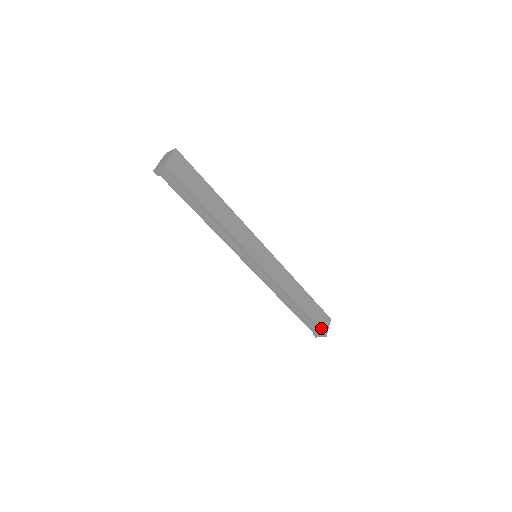
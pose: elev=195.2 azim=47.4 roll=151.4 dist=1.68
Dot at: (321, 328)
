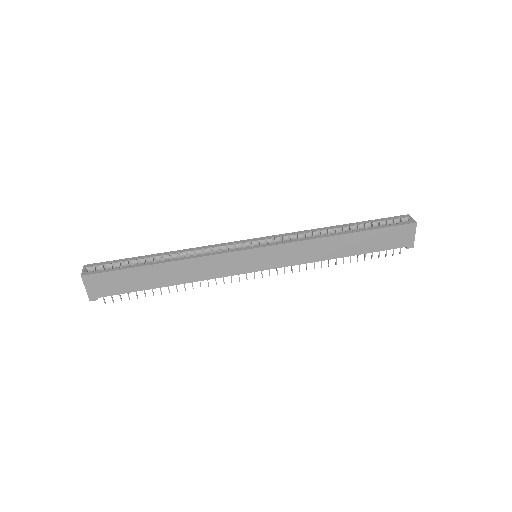
Dot at: (399, 246)
